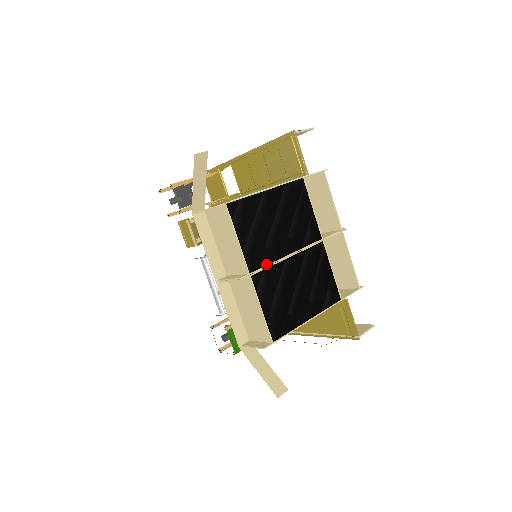
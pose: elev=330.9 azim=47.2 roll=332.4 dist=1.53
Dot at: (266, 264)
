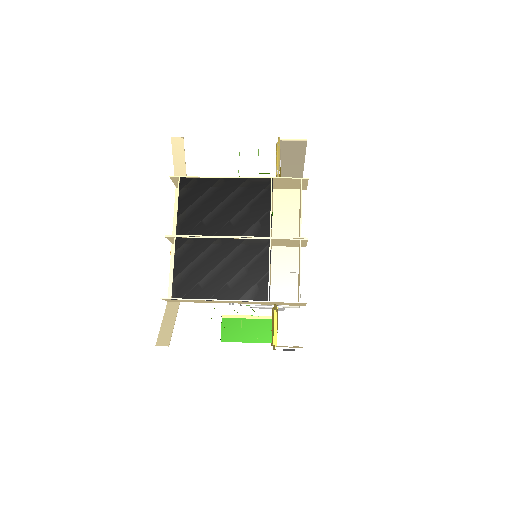
Dot at: (196, 234)
